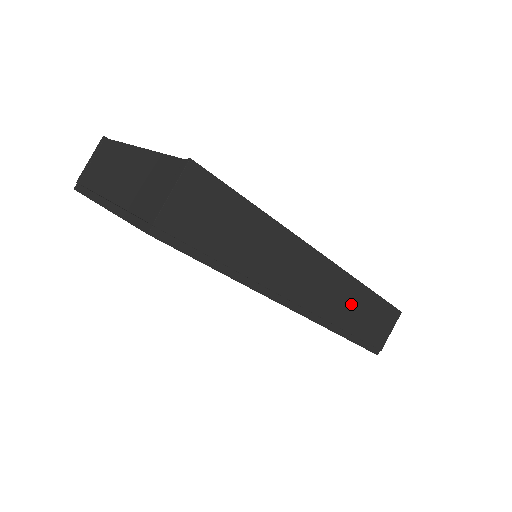
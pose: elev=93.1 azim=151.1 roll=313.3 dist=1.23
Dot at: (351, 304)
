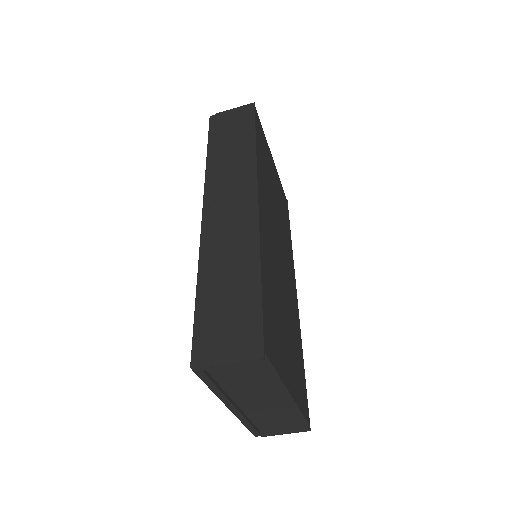
Dot at: occluded
